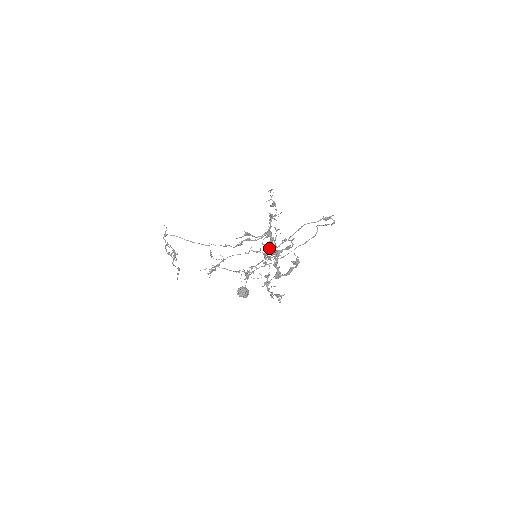
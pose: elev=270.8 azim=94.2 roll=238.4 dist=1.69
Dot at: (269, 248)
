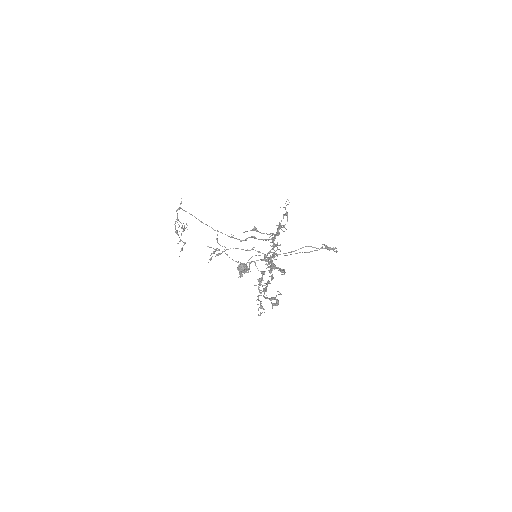
Dot at: (270, 252)
